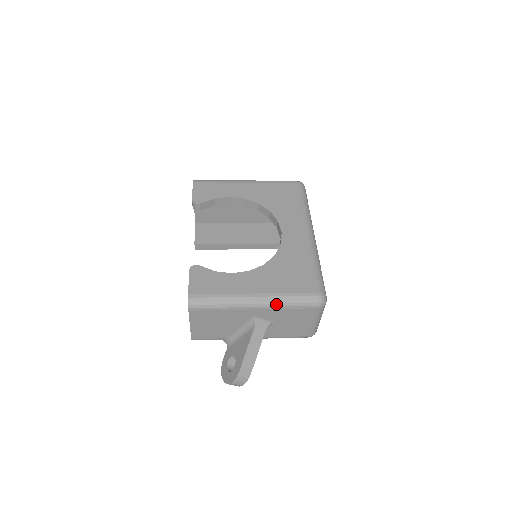
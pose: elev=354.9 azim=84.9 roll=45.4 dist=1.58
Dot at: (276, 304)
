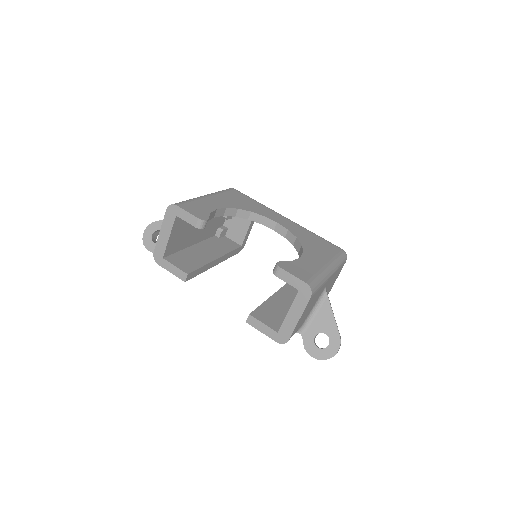
Dot at: (337, 267)
